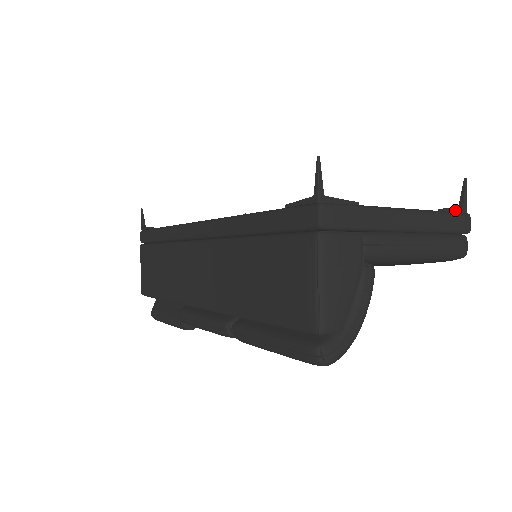
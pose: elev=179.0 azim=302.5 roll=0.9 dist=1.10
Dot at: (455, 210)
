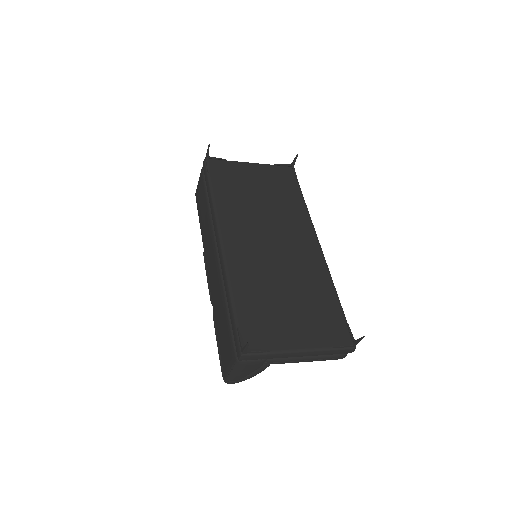
Dot at: (345, 347)
